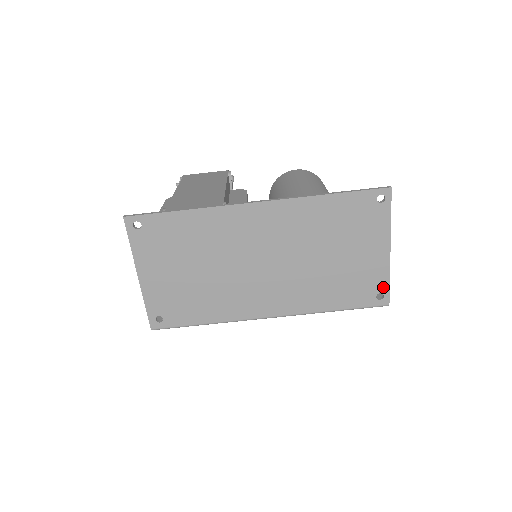
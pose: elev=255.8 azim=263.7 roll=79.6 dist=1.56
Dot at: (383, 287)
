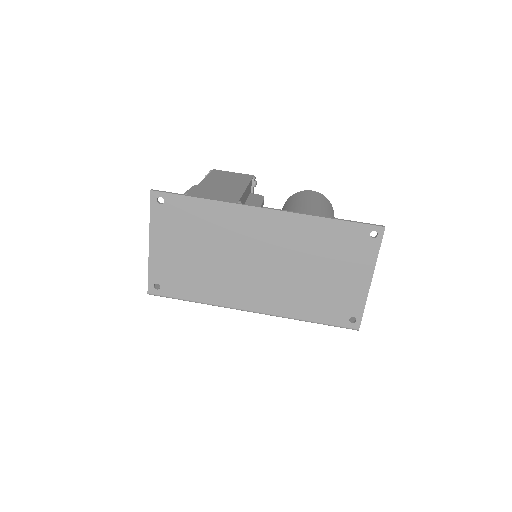
Dot at: (357, 312)
